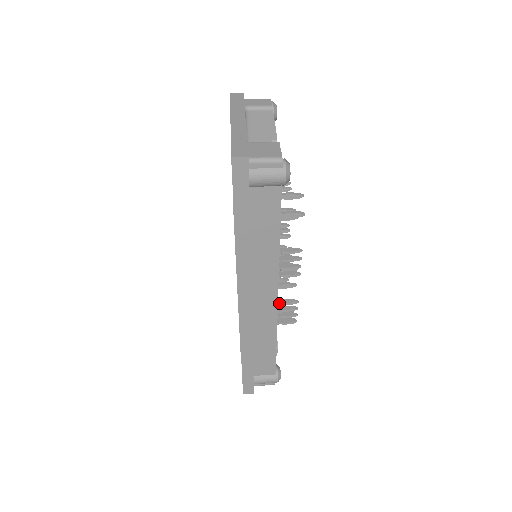
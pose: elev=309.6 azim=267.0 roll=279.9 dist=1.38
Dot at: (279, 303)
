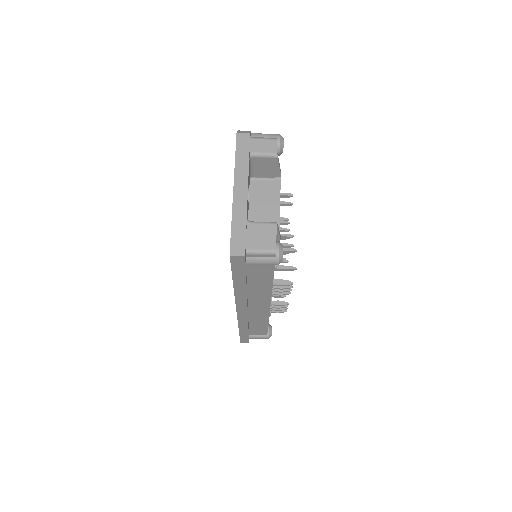
Dot at: occluded
